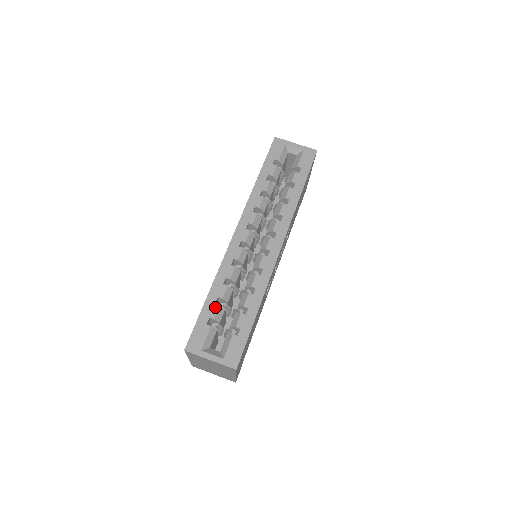
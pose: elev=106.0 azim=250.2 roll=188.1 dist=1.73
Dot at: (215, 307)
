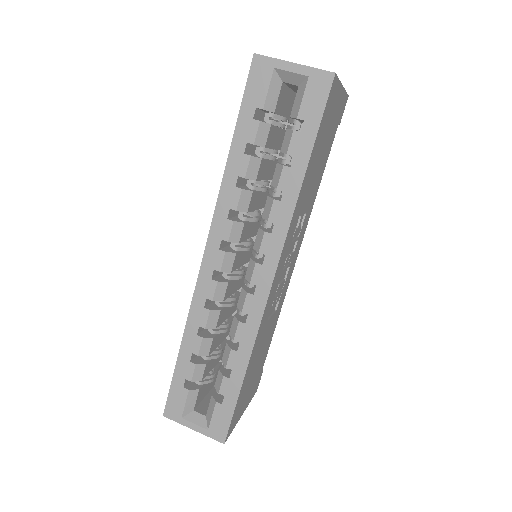
Dot at: (190, 366)
